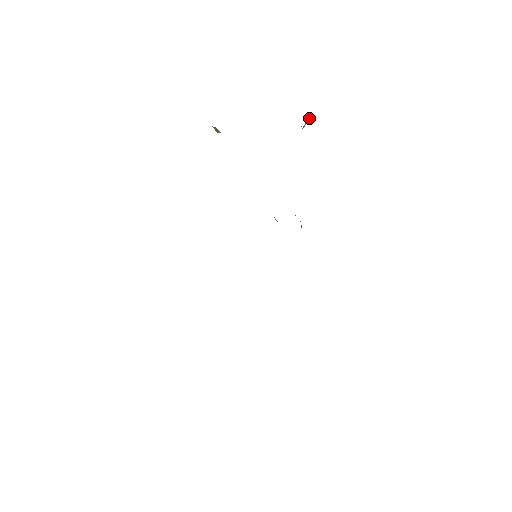
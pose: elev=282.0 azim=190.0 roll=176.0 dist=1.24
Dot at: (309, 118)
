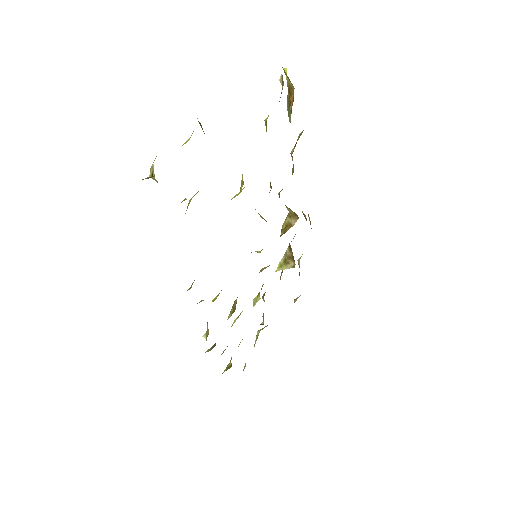
Dot at: occluded
